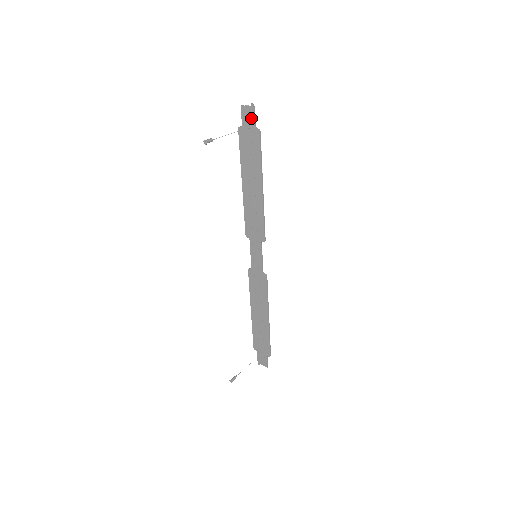
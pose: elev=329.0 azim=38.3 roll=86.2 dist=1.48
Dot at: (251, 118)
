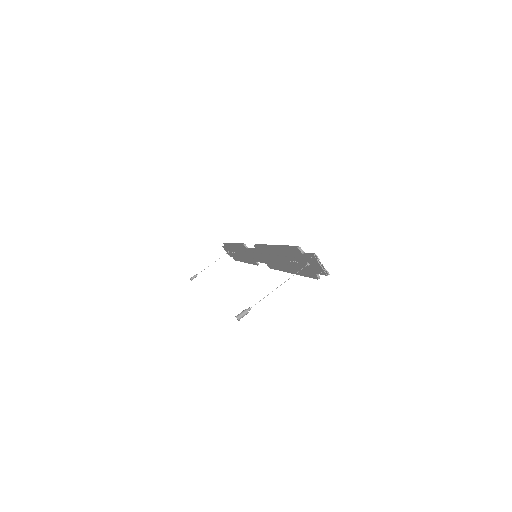
Dot at: (317, 270)
